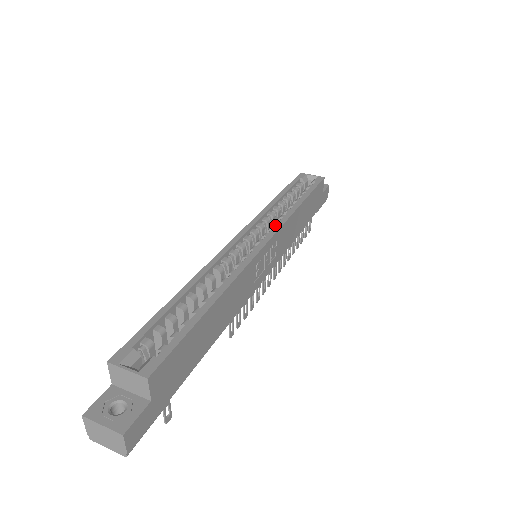
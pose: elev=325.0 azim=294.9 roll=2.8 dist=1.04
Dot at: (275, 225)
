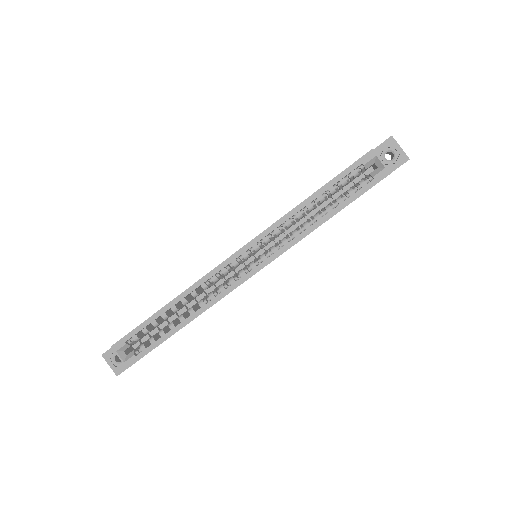
Dot at: (280, 244)
